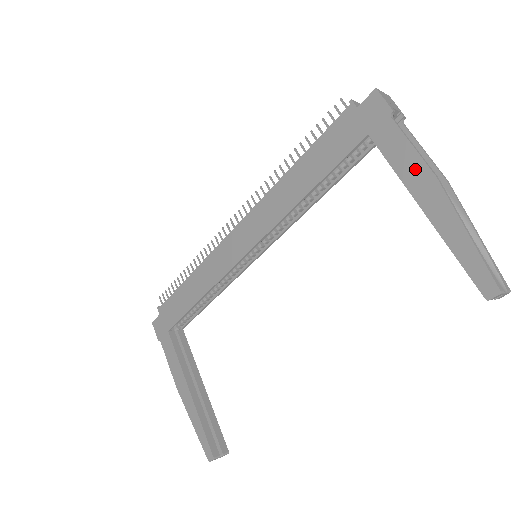
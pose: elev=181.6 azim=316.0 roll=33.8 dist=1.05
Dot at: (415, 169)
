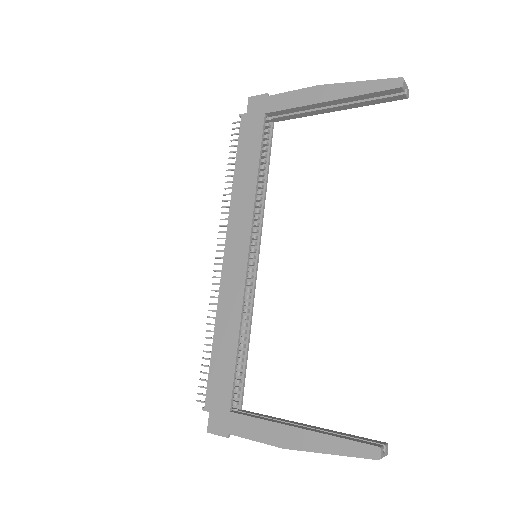
Dot at: (305, 95)
